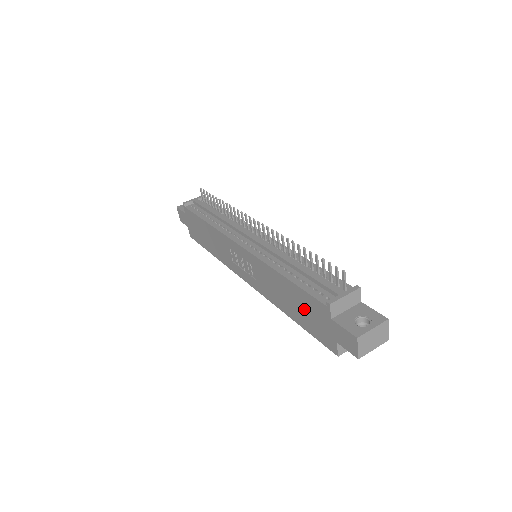
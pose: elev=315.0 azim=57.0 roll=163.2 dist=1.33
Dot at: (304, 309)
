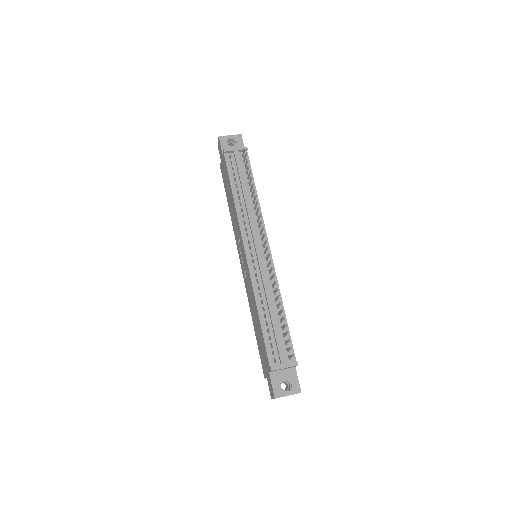
Dot at: (261, 342)
